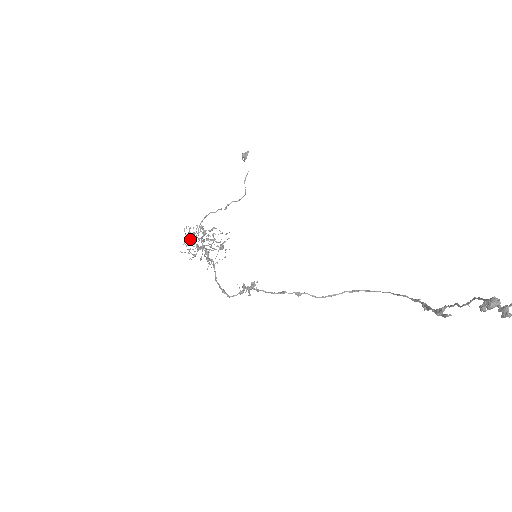
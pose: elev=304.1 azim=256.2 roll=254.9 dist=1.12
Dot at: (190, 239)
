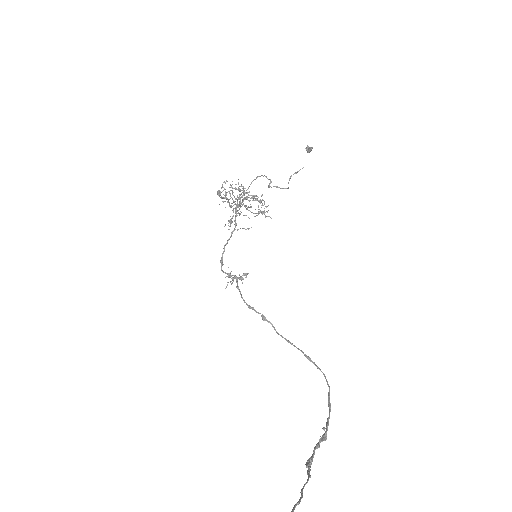
Dot at: occluded
